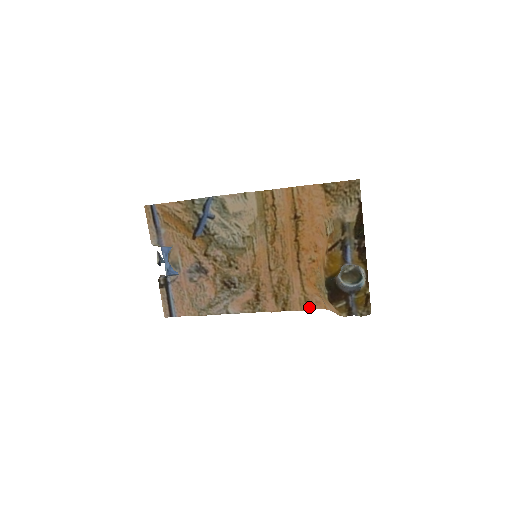
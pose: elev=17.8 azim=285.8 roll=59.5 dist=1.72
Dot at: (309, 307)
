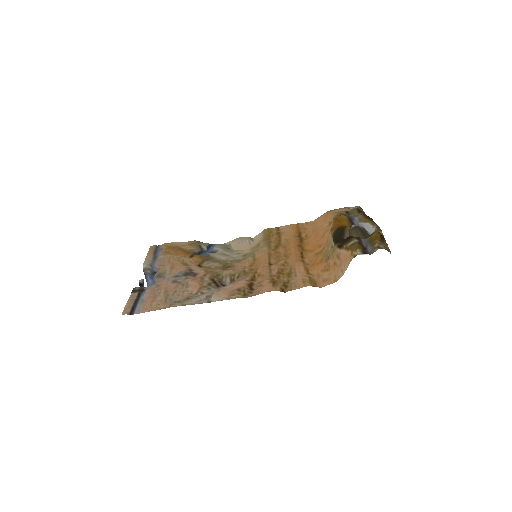
Dot at: (315, 285)
